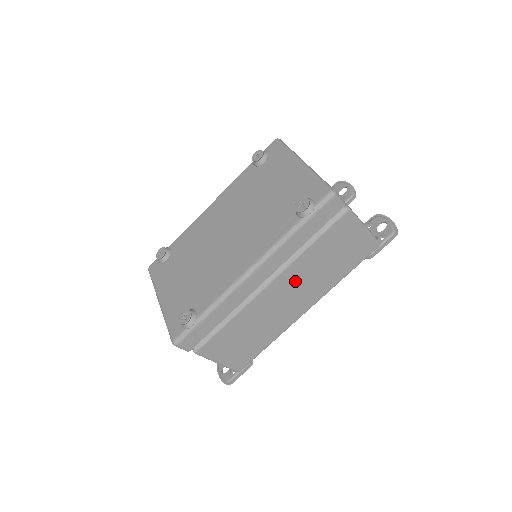
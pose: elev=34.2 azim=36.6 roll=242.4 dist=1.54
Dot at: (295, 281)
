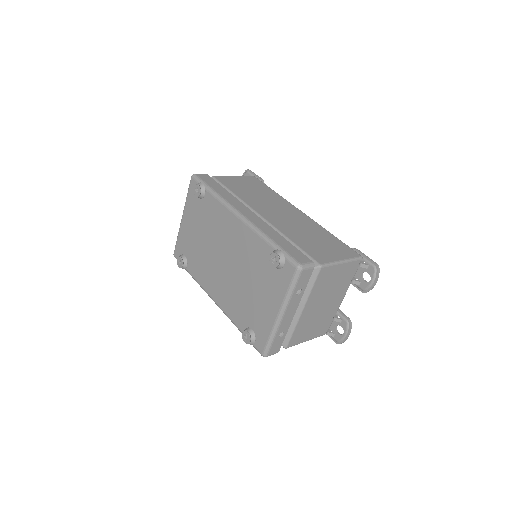
Dot at: occluded
